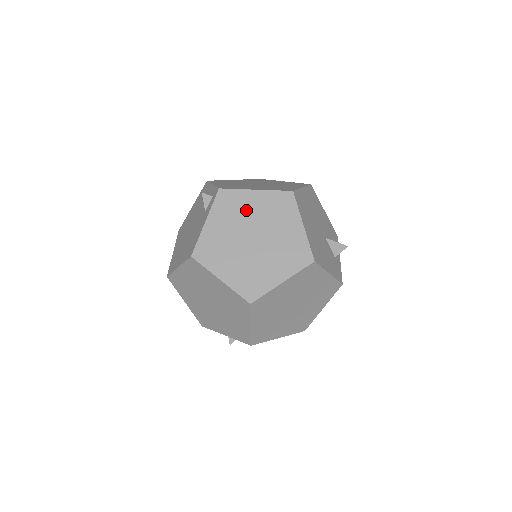
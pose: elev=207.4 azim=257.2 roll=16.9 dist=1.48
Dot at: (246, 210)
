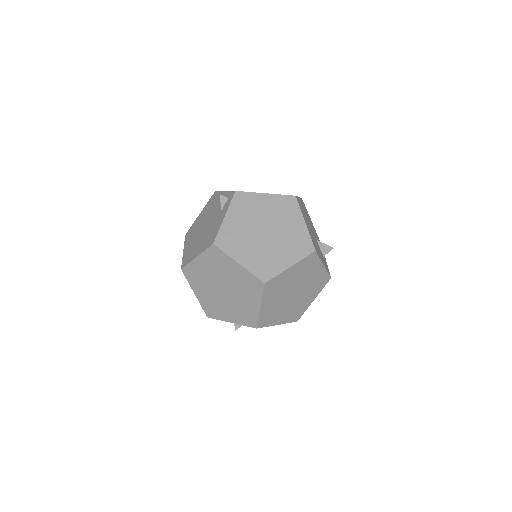
Dot at: (258, 209)
